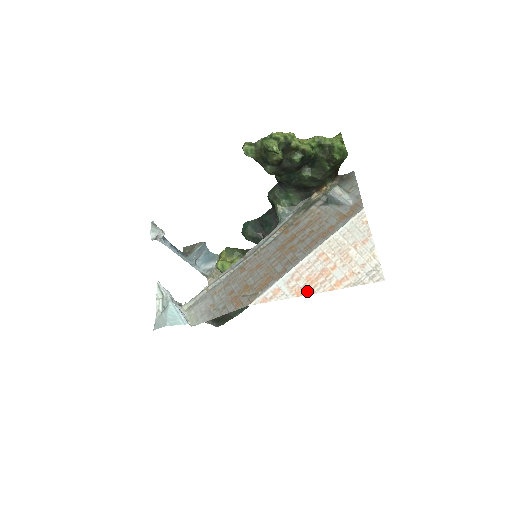
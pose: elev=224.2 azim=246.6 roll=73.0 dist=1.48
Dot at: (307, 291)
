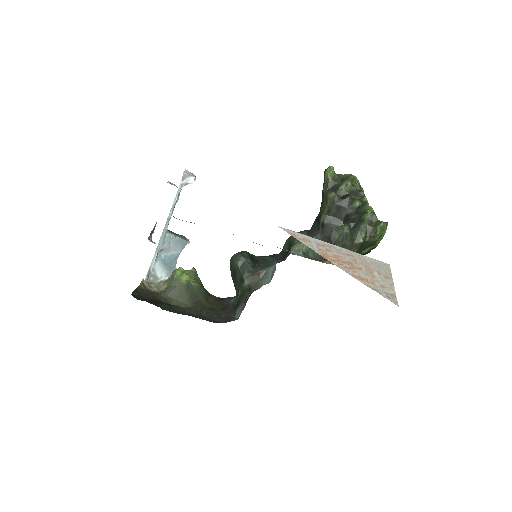
Dot at: (332, 261)
